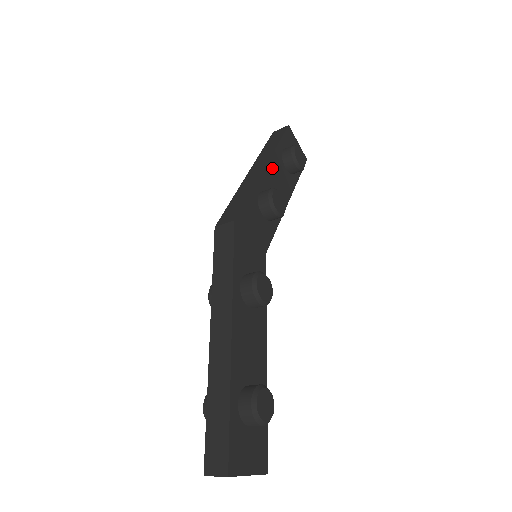
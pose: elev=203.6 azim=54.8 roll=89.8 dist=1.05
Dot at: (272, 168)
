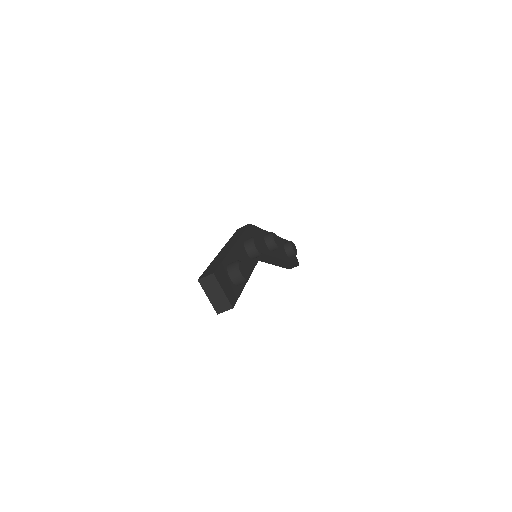
Dot at: occluded
